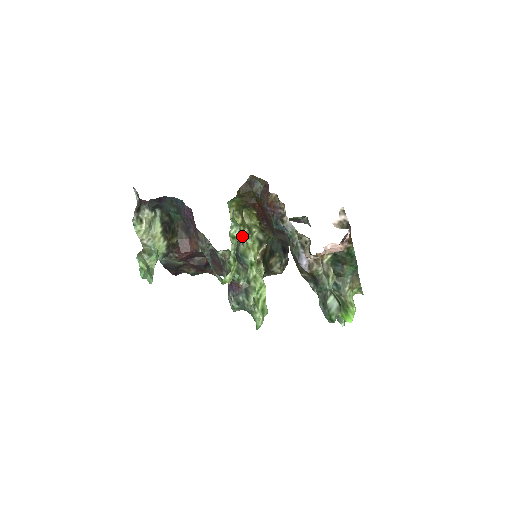
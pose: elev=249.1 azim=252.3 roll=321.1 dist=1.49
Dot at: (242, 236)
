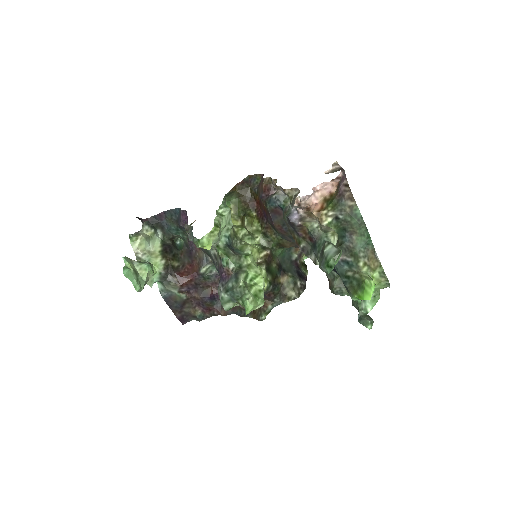
Dot at: (240, 236)
